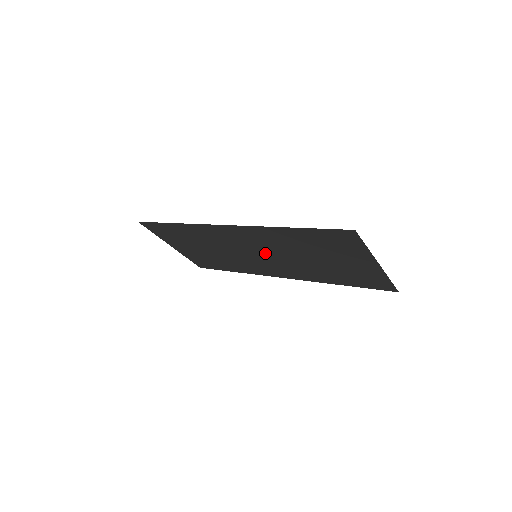
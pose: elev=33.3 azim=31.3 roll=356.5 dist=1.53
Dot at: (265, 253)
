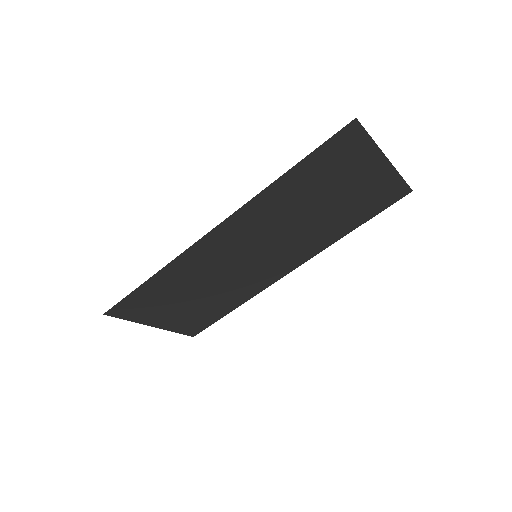
Dot at: (264, 244)
